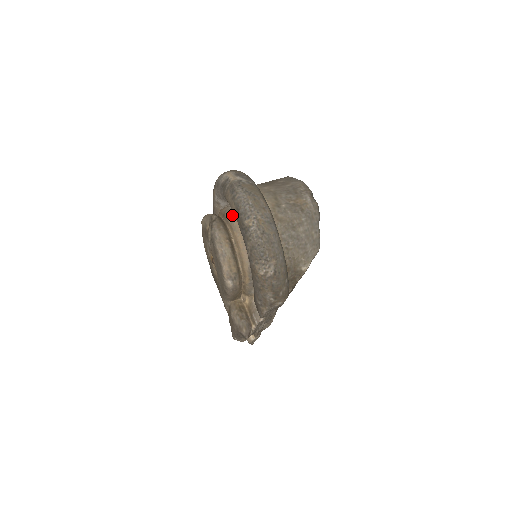
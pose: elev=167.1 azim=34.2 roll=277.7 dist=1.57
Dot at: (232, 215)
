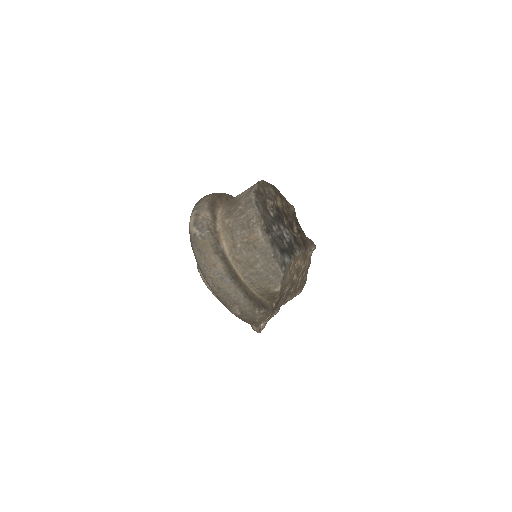
Dot at: occluded
